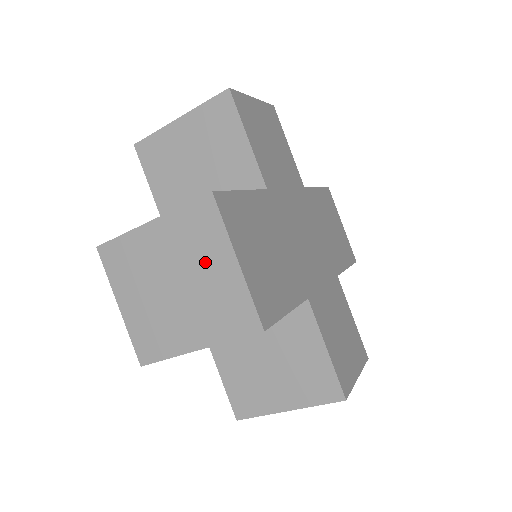
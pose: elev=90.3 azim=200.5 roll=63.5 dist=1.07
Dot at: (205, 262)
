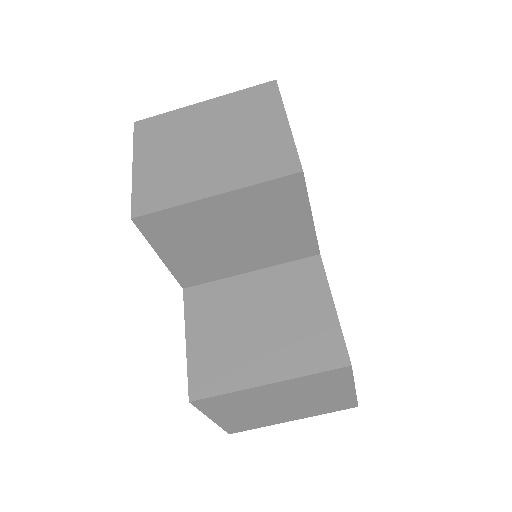
Dot at: (322, 393)
